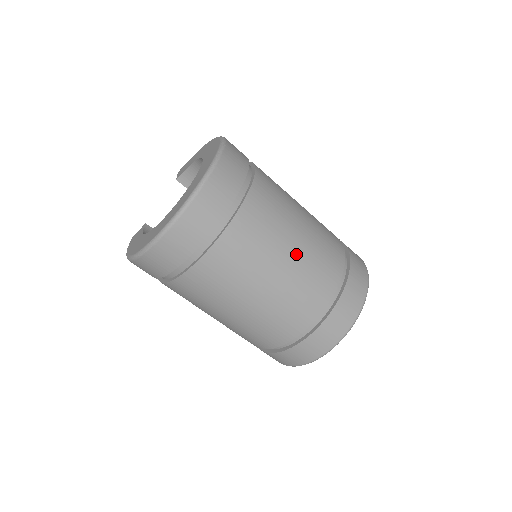
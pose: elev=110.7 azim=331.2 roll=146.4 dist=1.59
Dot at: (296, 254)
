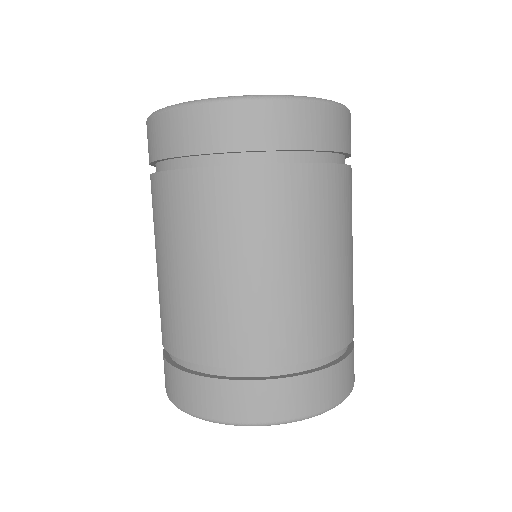
Dot at: (272, 278)
